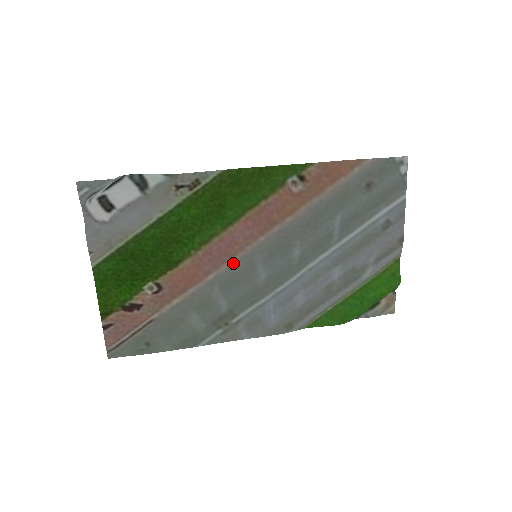
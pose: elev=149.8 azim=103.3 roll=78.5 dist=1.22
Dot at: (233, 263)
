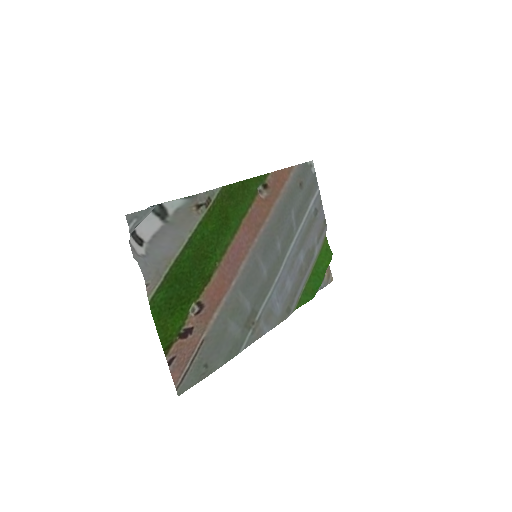
Dot at: (245, 266)
